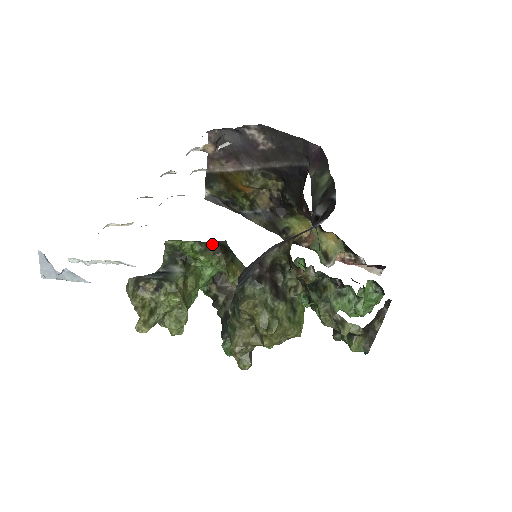
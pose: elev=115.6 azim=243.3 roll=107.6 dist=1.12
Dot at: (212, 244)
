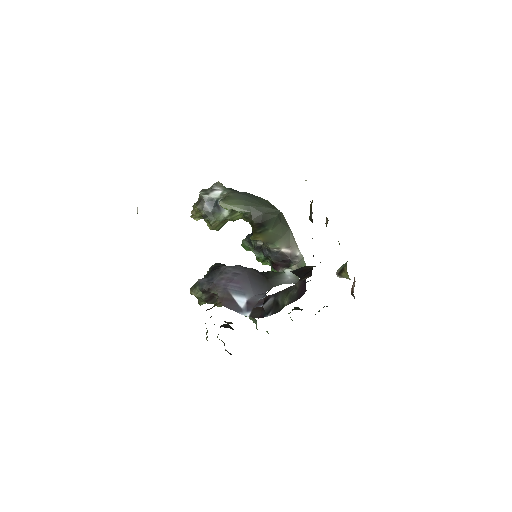
Dot at: (252, 219)
